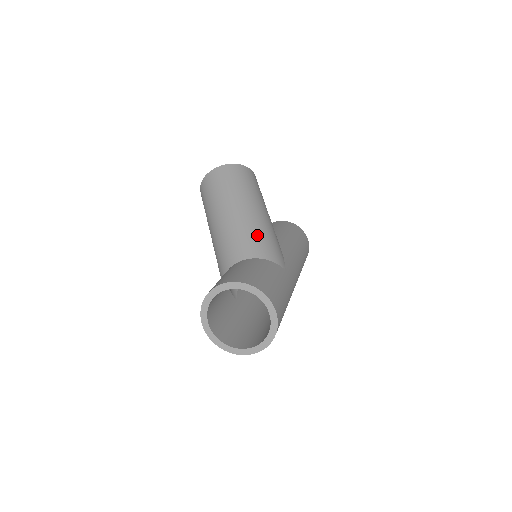
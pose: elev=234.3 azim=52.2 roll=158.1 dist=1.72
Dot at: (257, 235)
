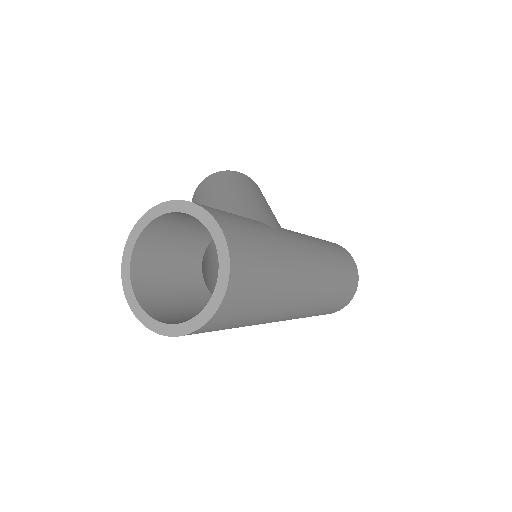
Dot at: (235, 204)
